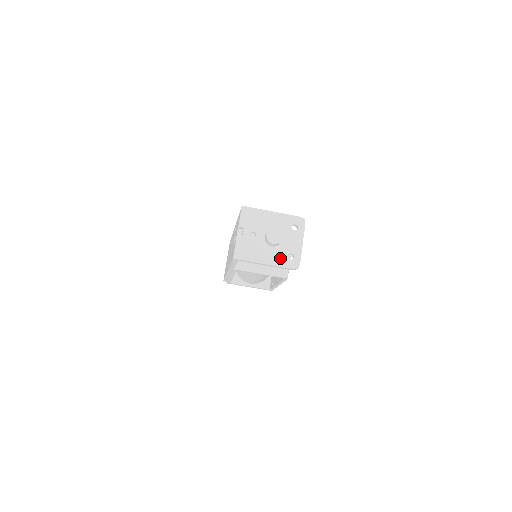
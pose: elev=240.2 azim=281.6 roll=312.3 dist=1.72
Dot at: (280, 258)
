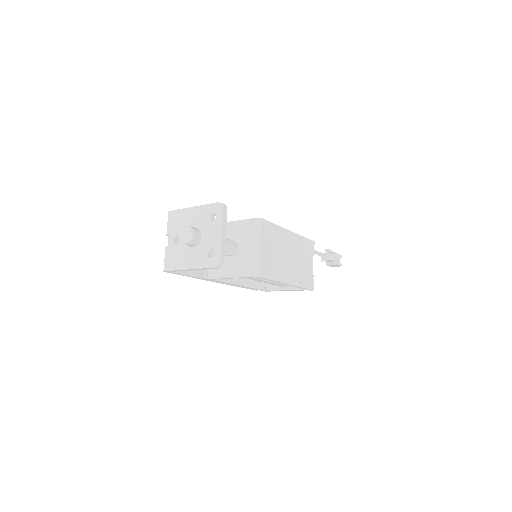
Dot at: (201, 258)
